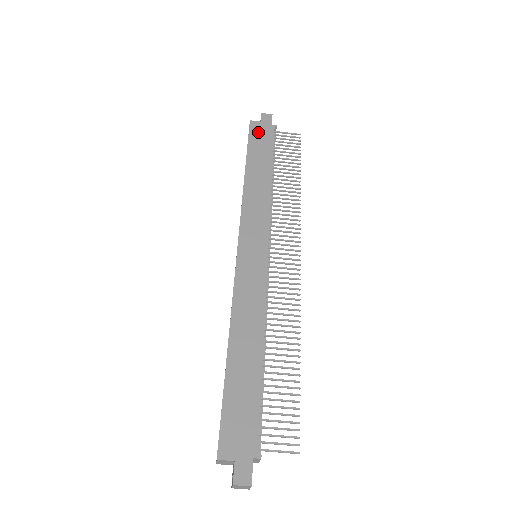
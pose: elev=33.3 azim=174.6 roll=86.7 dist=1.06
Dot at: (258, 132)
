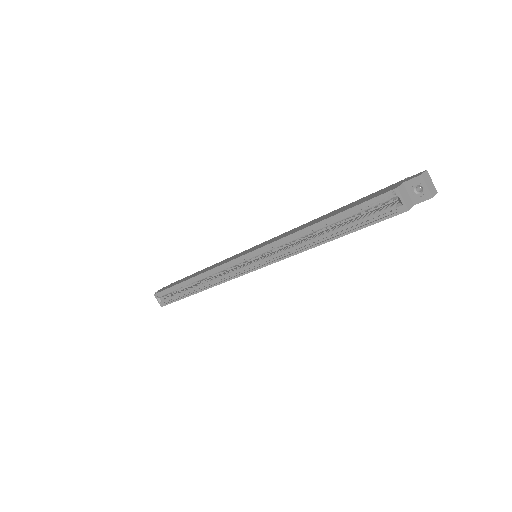
Dot at: (167, 287)
